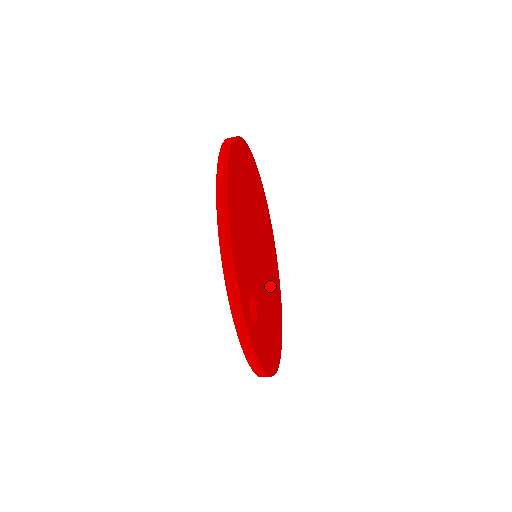
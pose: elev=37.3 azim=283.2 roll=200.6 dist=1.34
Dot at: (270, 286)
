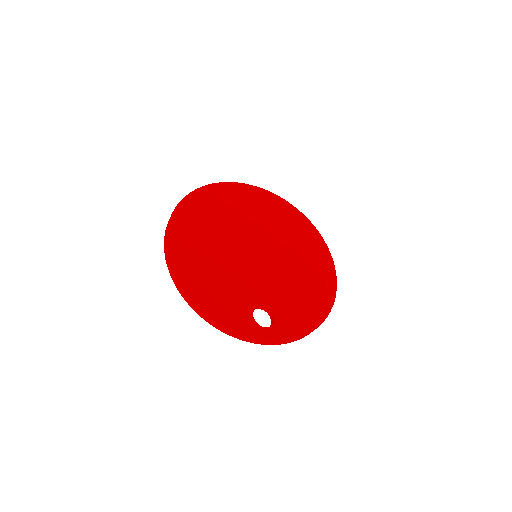
Dot at: (289, 253)
